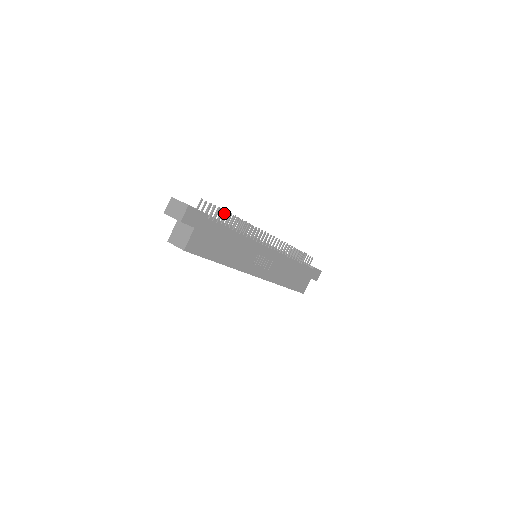
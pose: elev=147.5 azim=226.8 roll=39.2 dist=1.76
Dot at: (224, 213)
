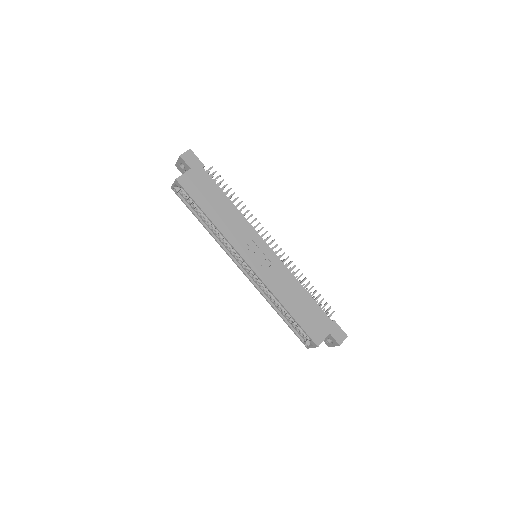
Dot at: occluded
